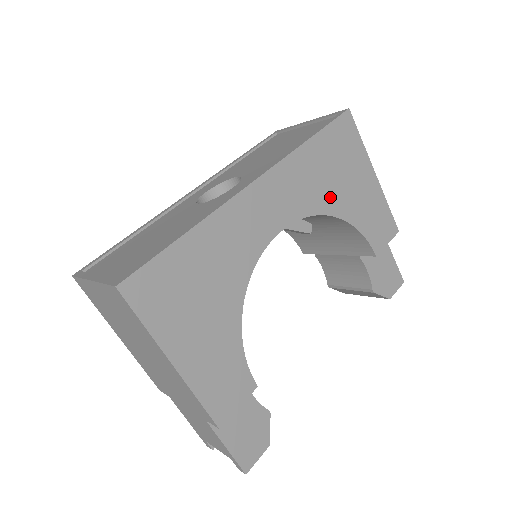
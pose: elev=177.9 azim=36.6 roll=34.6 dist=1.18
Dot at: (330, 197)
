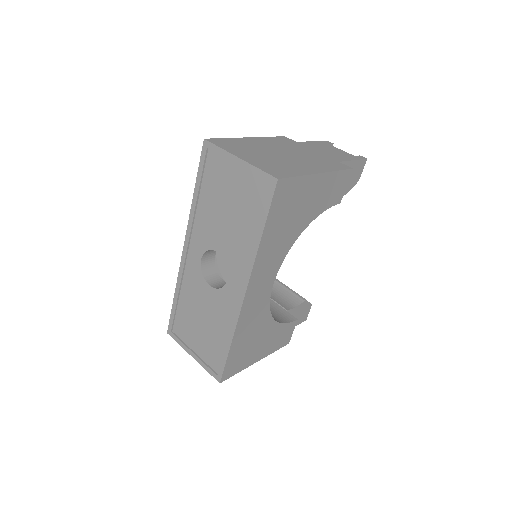
Dot at: (293, 232)
